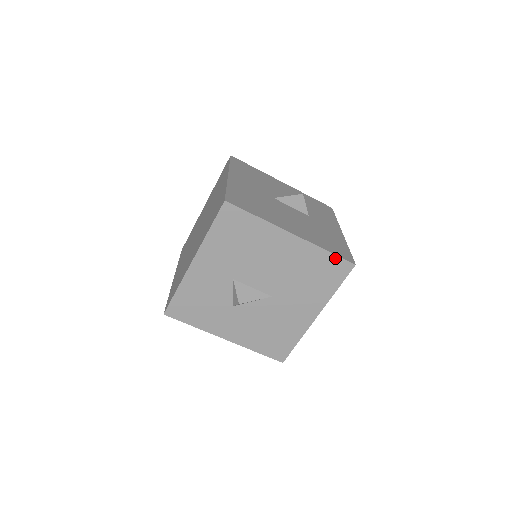
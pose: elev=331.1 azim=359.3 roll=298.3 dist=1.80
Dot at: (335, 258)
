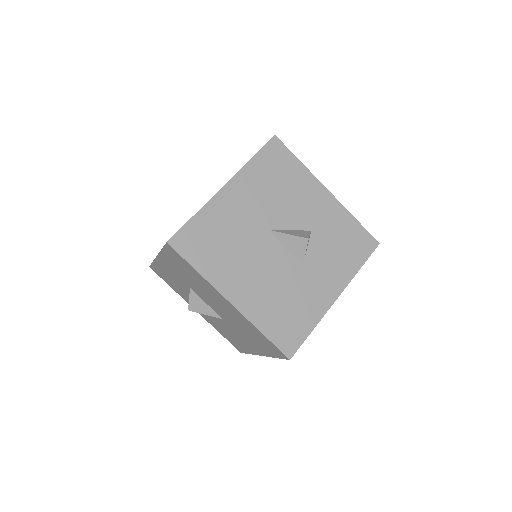
Dot at: (270, 342)
